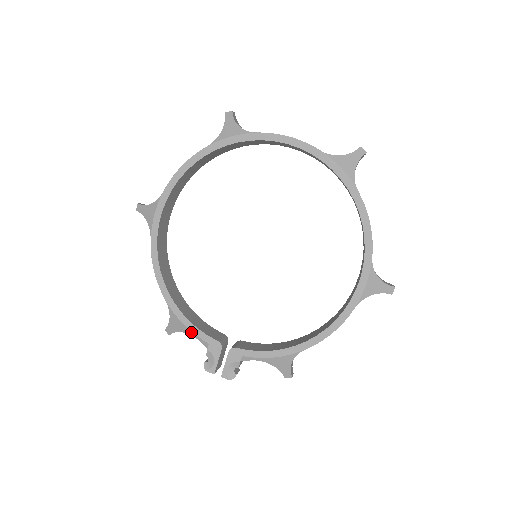
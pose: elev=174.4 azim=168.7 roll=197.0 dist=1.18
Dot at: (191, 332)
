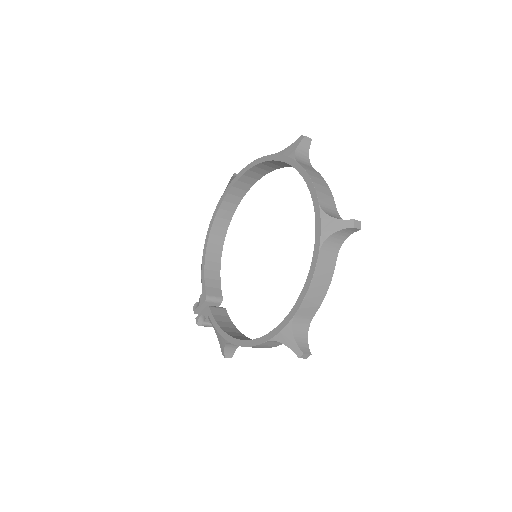
Dot at: (201, 277)
